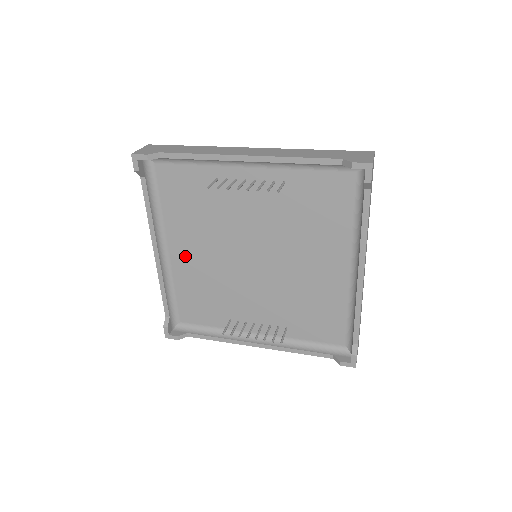
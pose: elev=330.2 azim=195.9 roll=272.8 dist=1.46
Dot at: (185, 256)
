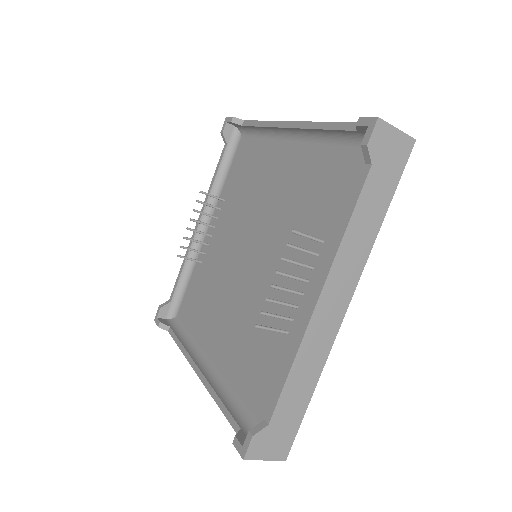
Dot at: (220, 343)
